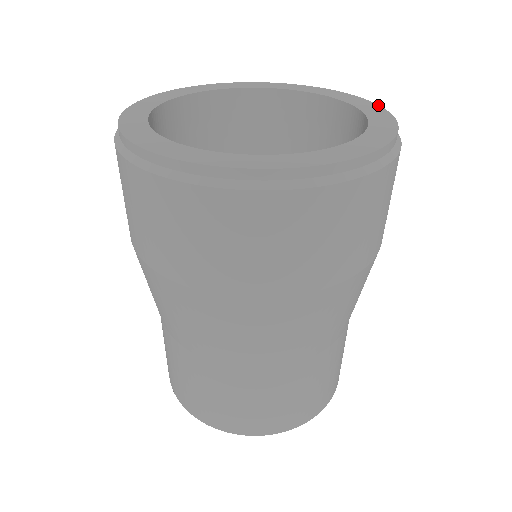
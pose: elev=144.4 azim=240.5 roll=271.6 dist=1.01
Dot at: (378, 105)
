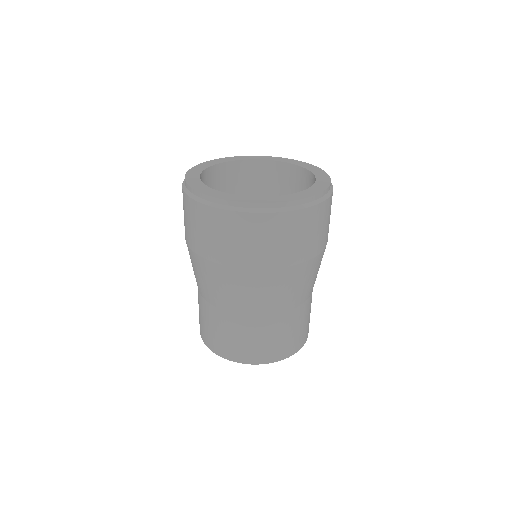
Dot at: (295, 160)
